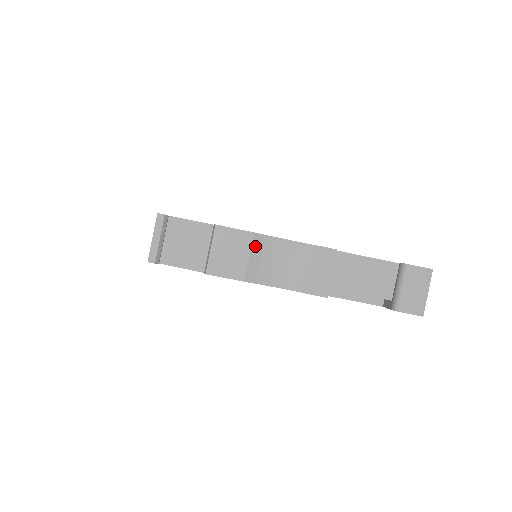
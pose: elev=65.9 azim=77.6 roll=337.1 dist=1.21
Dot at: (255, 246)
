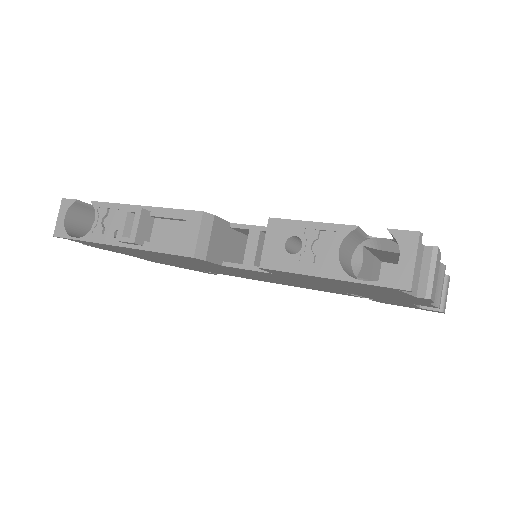
Dot at: occluded
